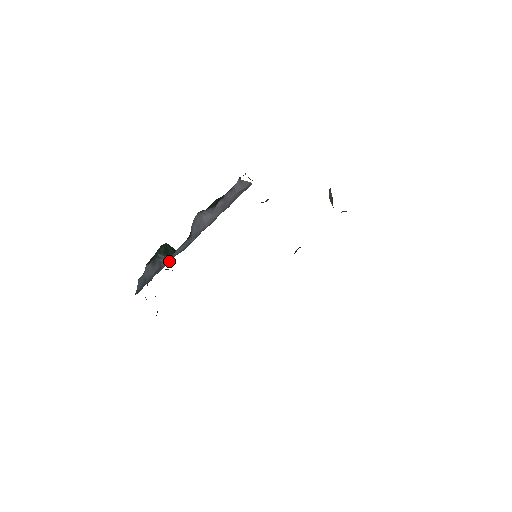
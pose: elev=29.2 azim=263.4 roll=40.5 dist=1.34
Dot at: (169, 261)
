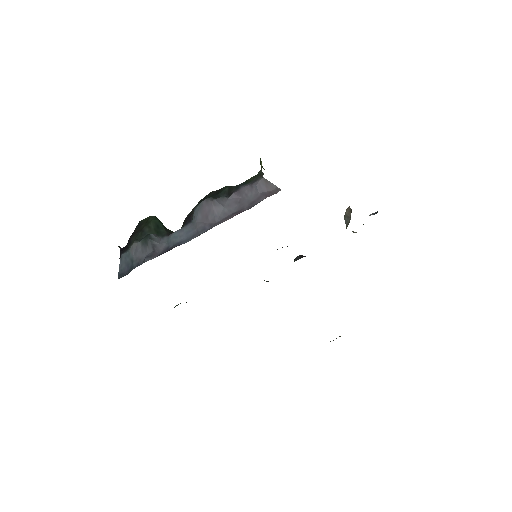
Dot at: (166, 248)
